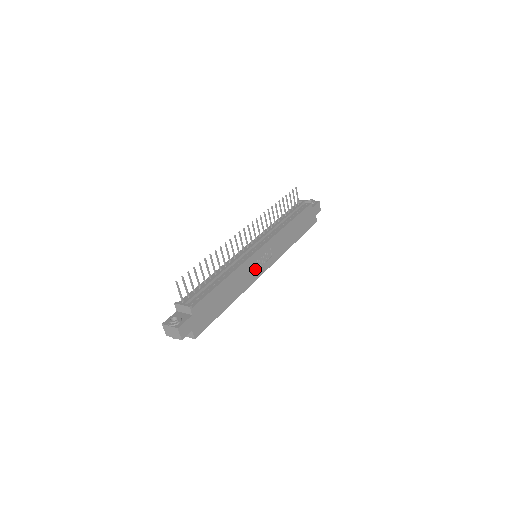
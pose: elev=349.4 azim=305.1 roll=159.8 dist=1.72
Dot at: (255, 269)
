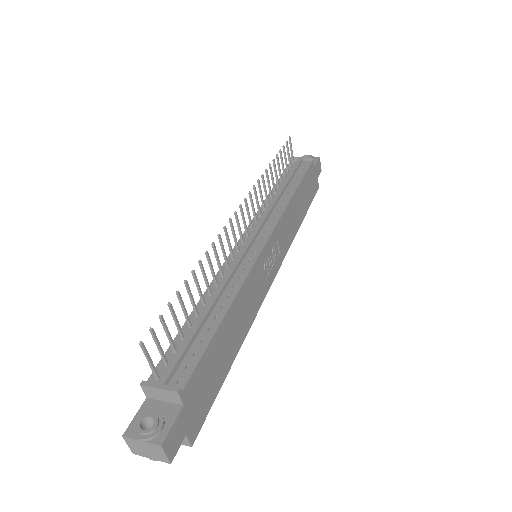
Dot at: (262, 280)
